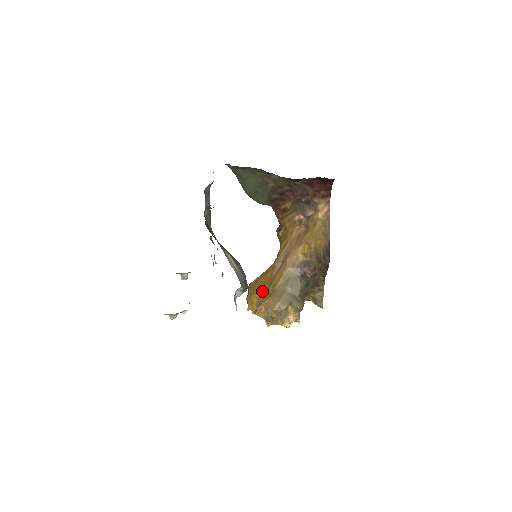
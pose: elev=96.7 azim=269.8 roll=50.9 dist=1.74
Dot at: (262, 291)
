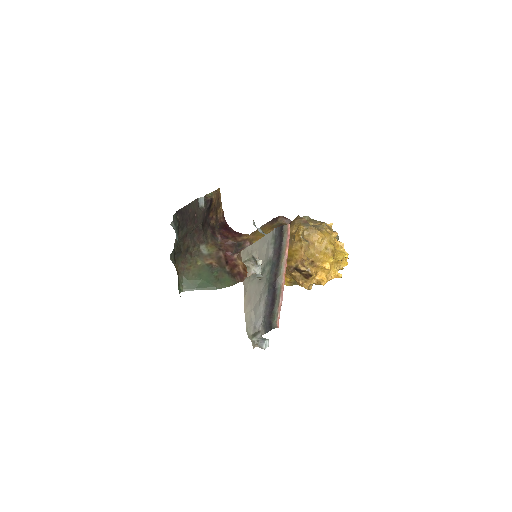
Dot at: occluded
